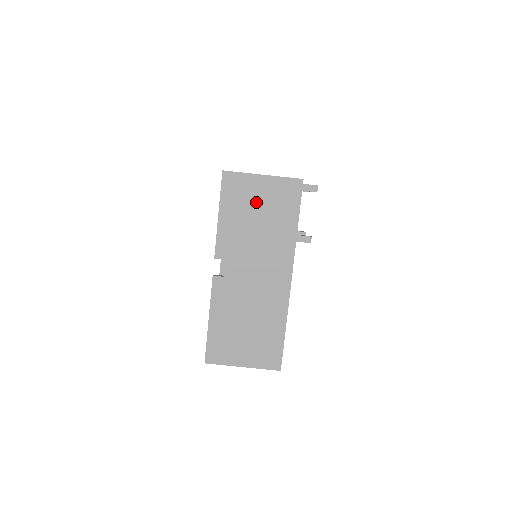
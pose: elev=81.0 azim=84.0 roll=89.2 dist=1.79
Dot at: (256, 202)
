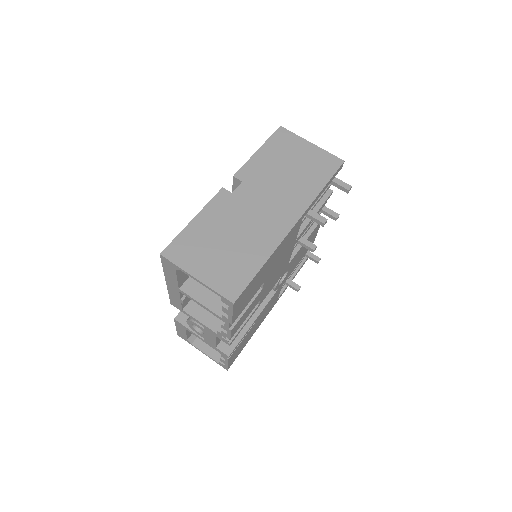
Dot at: (295, 157)
